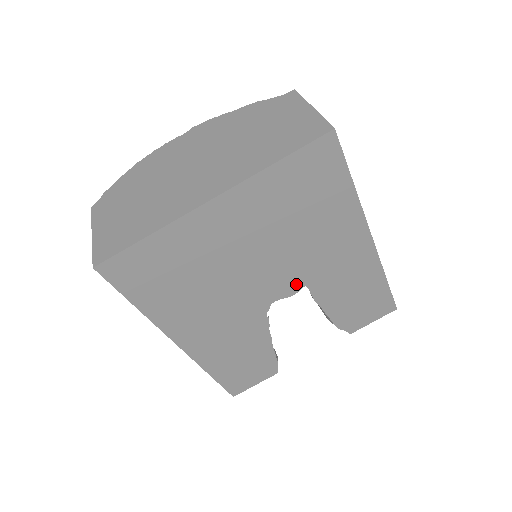
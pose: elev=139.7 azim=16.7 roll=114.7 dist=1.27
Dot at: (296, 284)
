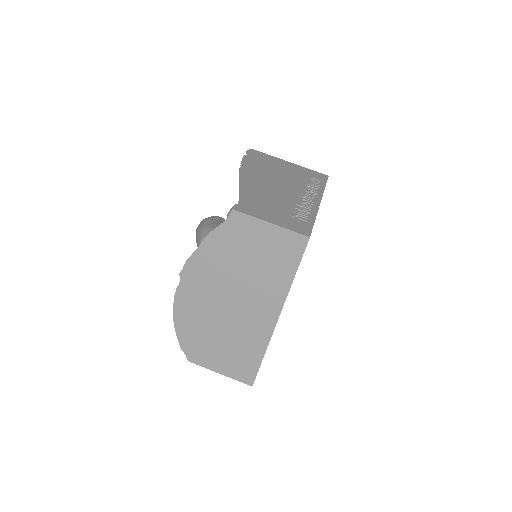
Dot at: occluded
